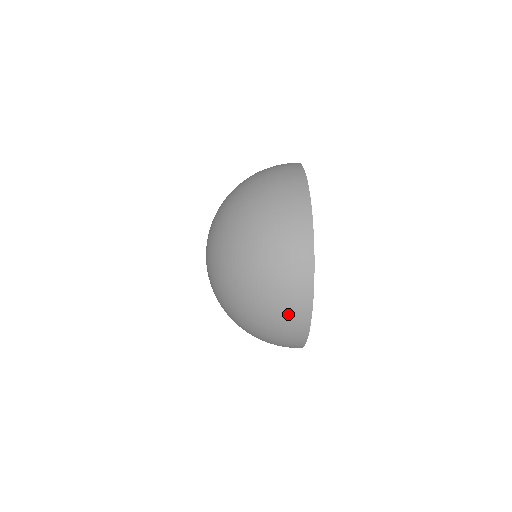
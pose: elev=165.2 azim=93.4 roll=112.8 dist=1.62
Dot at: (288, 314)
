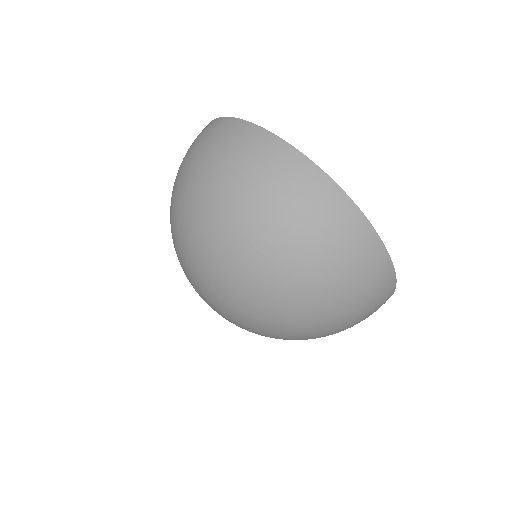
Dot at: occluded
